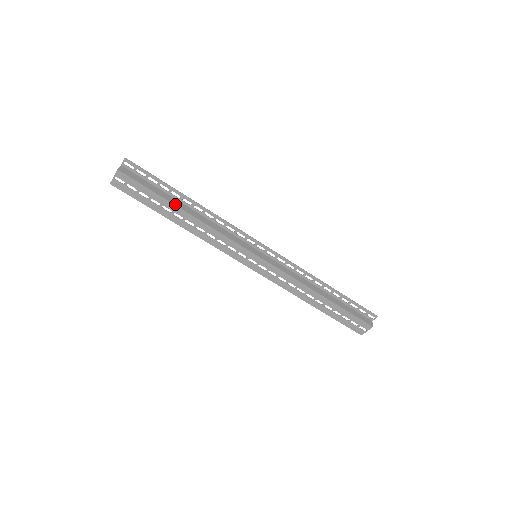
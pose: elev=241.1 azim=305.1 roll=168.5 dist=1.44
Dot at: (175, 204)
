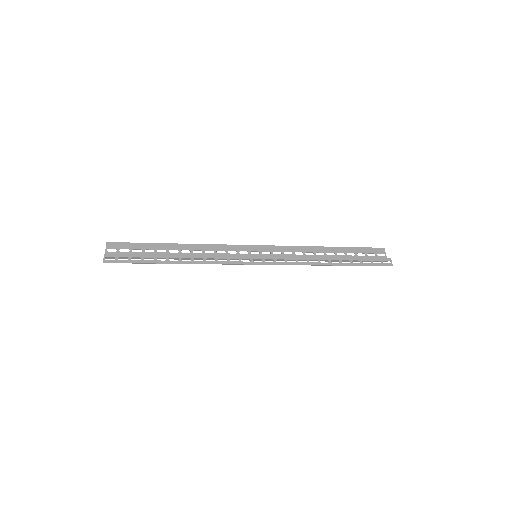
Dot at: occluded
